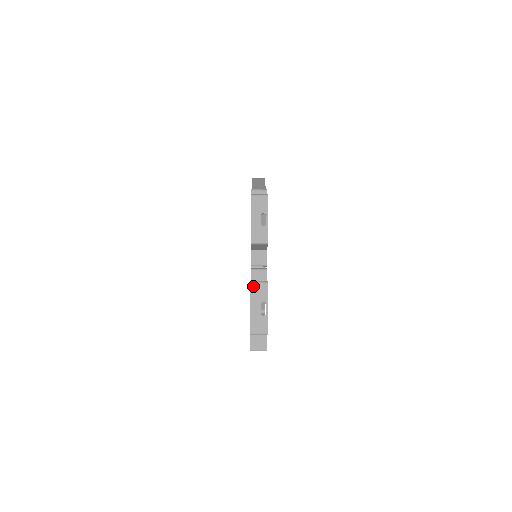
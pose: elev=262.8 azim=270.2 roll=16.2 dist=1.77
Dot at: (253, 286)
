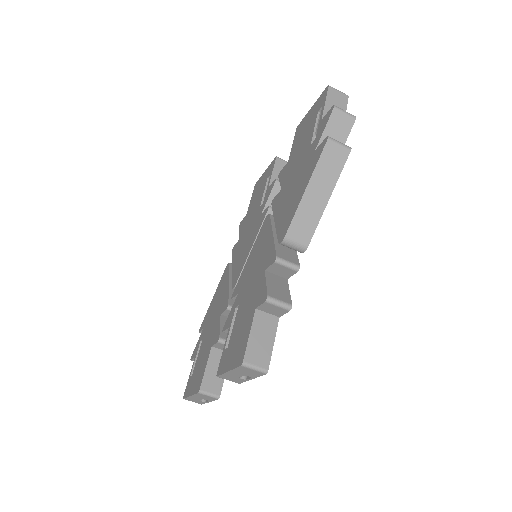
Dot at: (200, 395)
